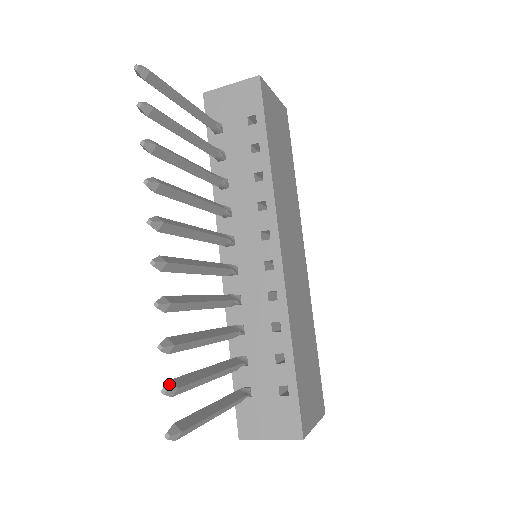
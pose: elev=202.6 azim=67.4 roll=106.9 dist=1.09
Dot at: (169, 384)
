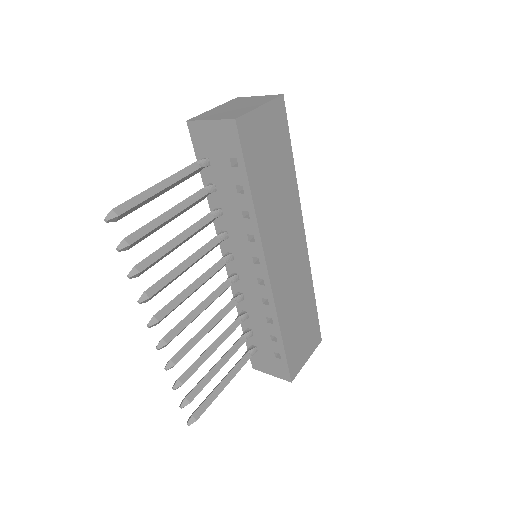
Dot at: (184, 402)
